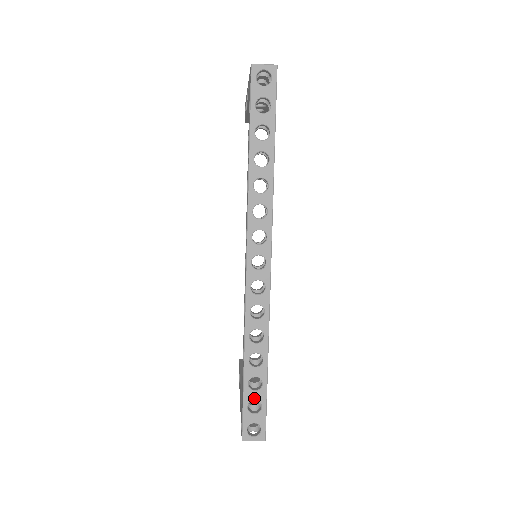
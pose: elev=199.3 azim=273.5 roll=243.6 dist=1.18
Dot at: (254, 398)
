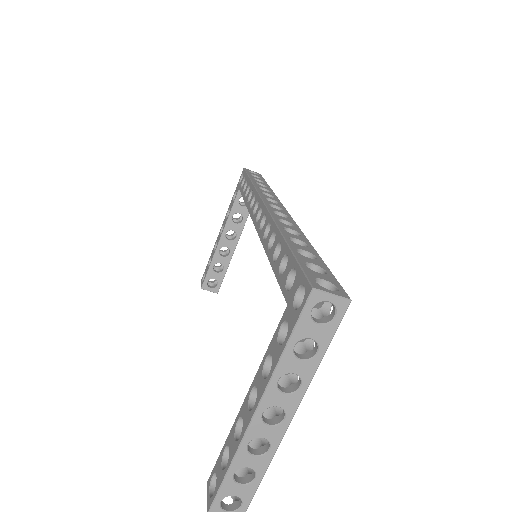
Dot at: (311, 262)
